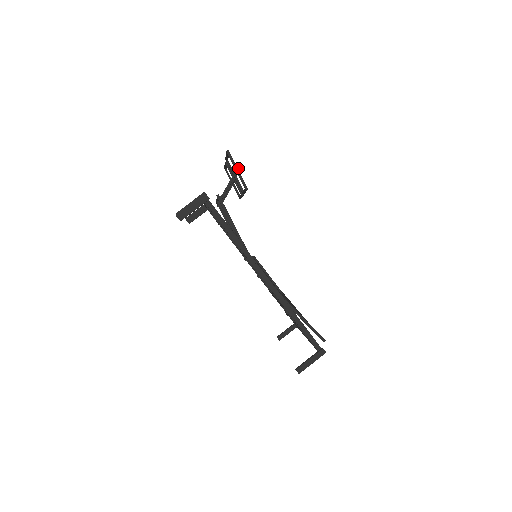
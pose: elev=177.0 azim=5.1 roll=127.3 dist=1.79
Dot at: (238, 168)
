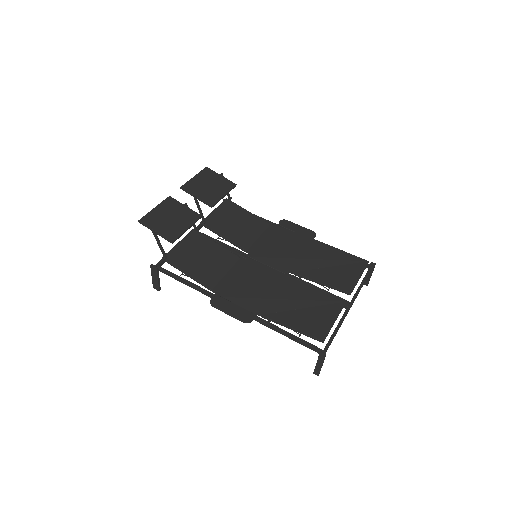
Dot at: (153, 232)
